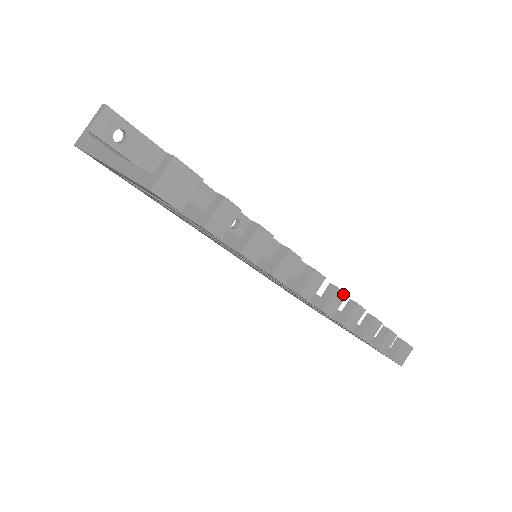
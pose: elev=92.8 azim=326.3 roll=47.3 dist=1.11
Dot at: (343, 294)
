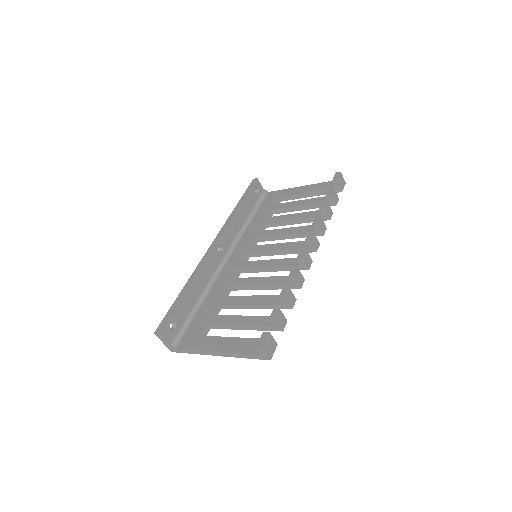
Dot at: (313, 236)
